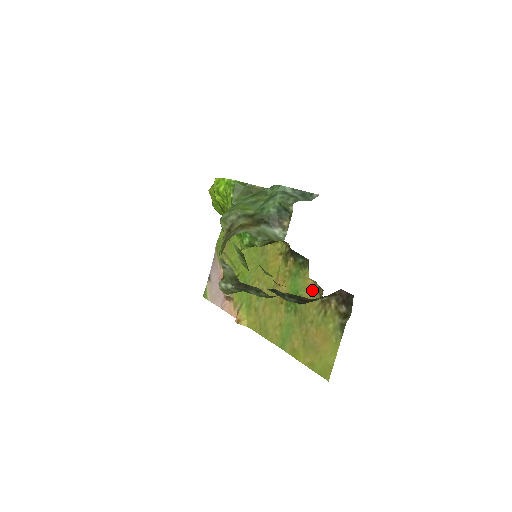
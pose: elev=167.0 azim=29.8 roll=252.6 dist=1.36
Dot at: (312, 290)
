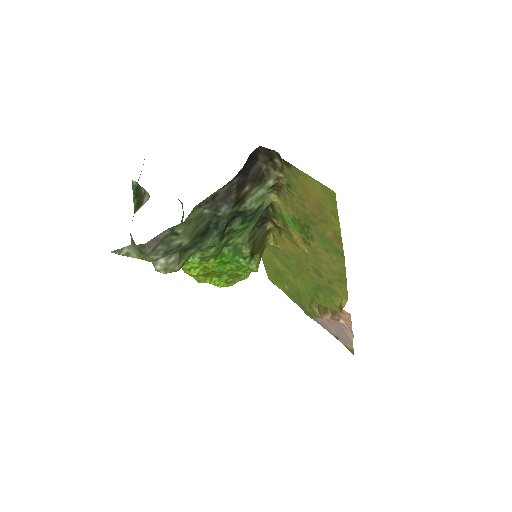
Dot at: (282, 200)
